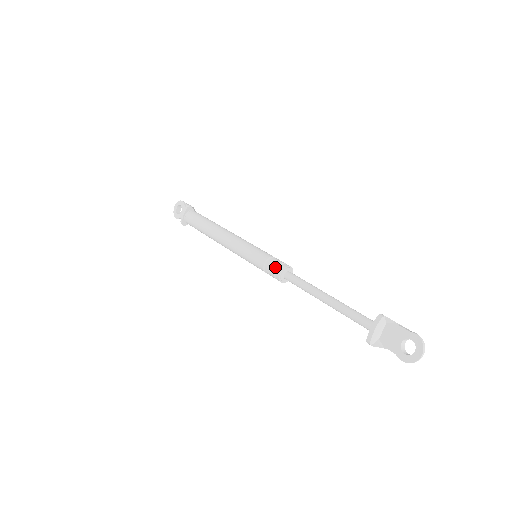
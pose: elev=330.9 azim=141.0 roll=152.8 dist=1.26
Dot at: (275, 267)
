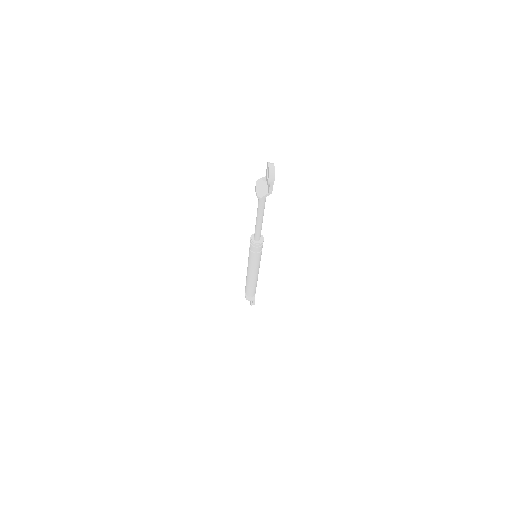
Dot at: occluded
